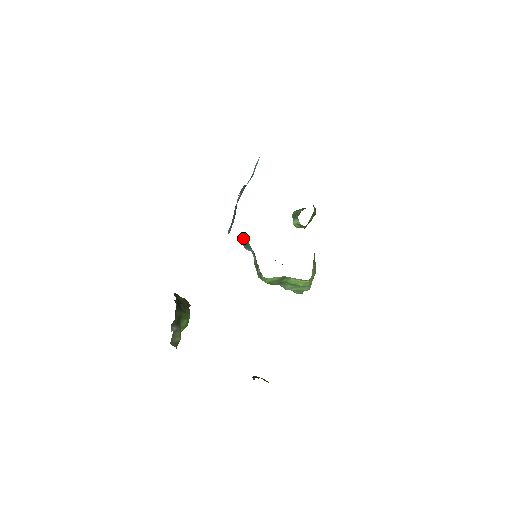
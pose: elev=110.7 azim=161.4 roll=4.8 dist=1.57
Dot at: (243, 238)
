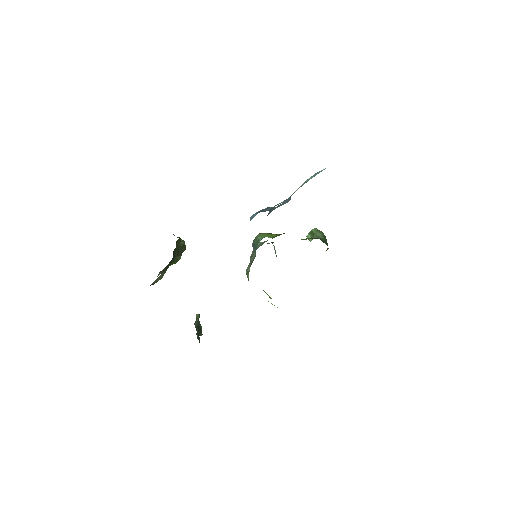
Dot at: (256, 239)
